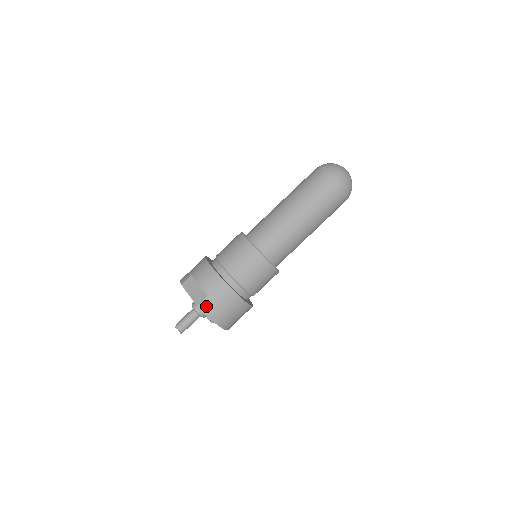
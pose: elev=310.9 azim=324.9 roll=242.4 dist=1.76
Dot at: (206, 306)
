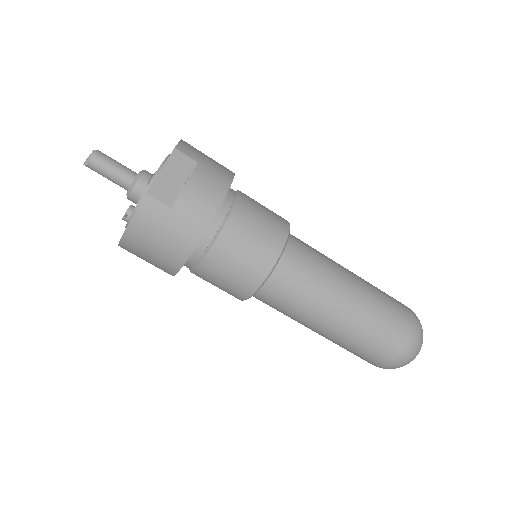
Dot at: (151, 210)
